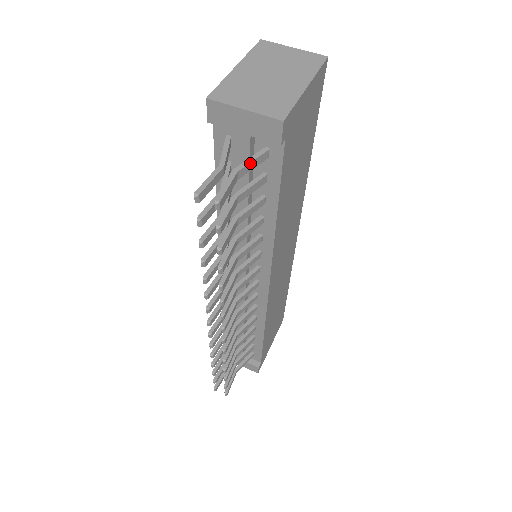
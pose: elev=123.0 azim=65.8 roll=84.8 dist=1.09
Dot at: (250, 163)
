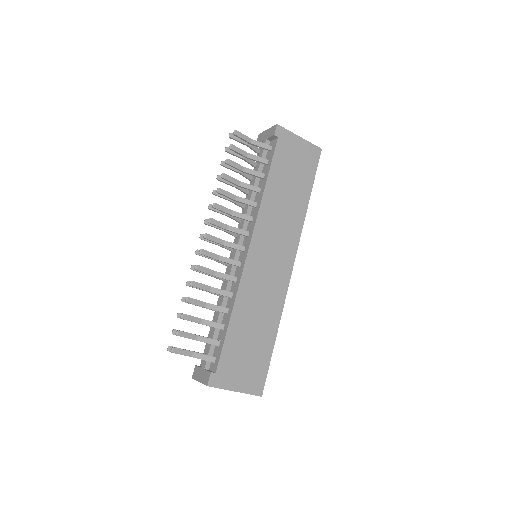
Dot at: (260, 142)
